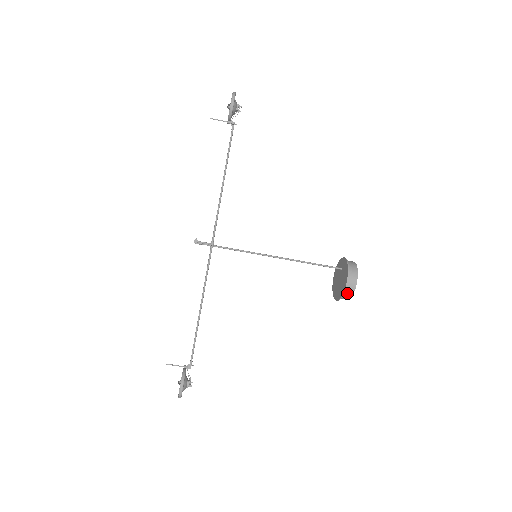
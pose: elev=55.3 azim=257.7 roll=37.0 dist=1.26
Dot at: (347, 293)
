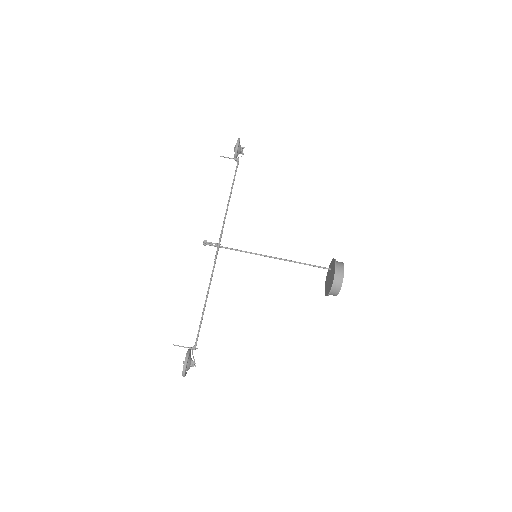
Dot at: (336, 284)
